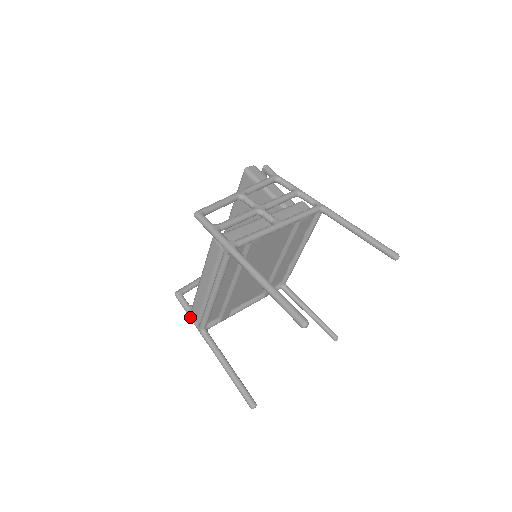
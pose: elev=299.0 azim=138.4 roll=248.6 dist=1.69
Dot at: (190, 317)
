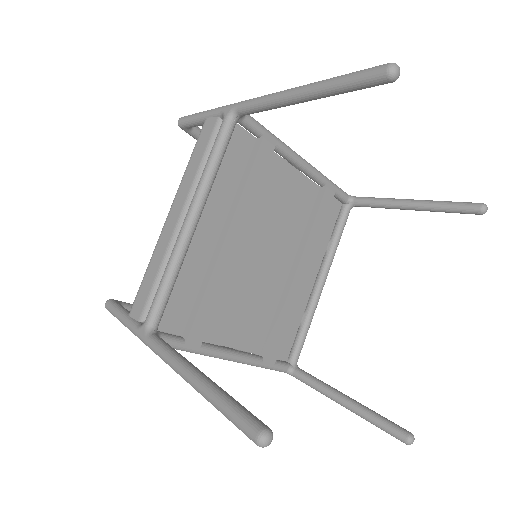
Dot at: (127, 321)
